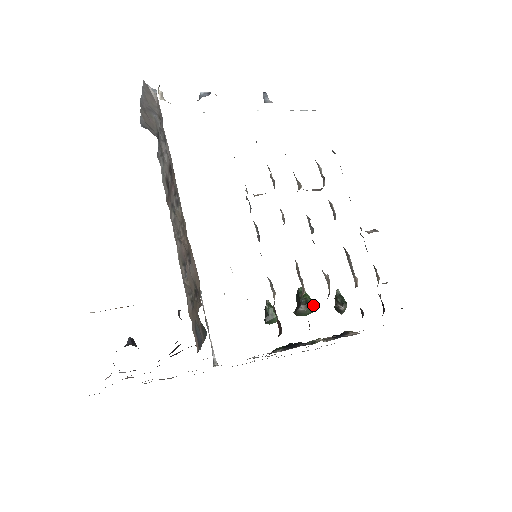
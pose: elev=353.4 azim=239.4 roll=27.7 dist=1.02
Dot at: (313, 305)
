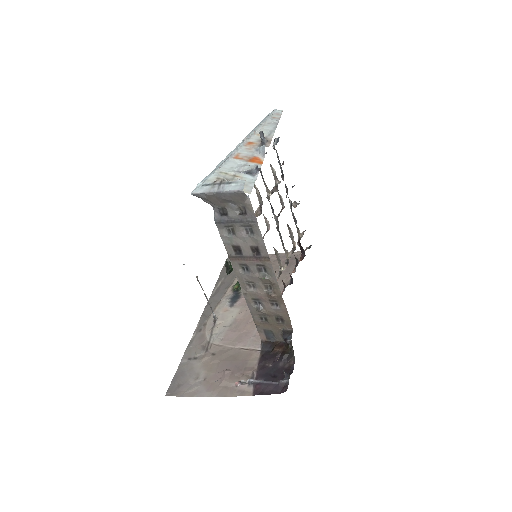
Dot at: occluded
